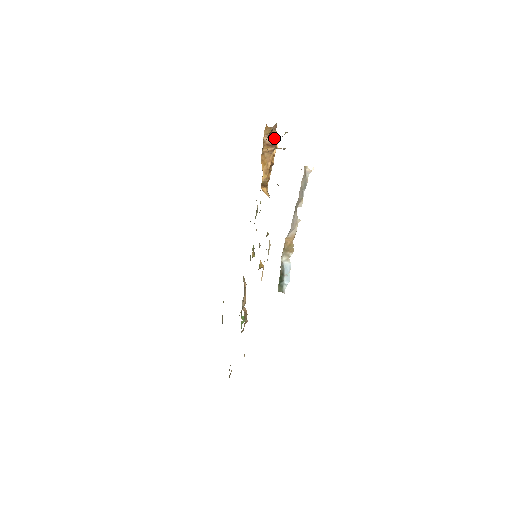
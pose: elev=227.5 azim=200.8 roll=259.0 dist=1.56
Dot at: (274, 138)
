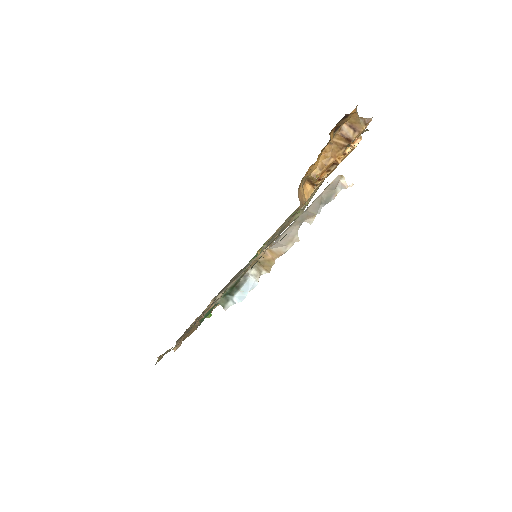
Dot at: (356, 132)
